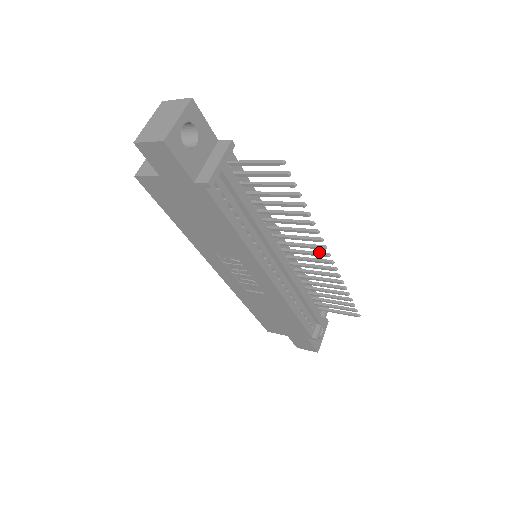
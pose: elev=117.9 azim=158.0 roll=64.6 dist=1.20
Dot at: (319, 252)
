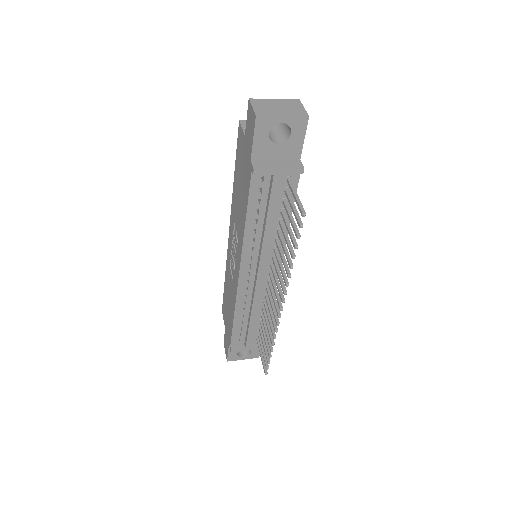
Dot at: (280, 300)
